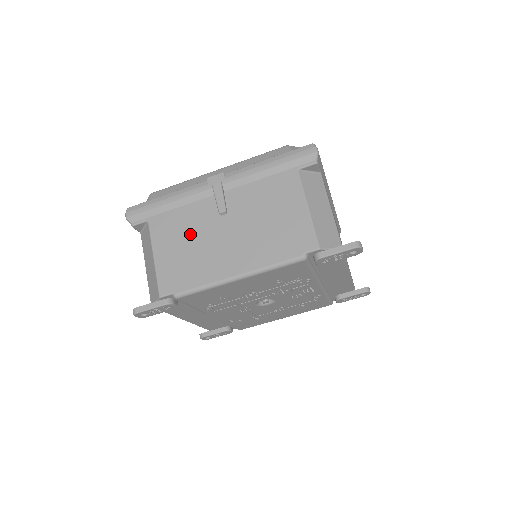
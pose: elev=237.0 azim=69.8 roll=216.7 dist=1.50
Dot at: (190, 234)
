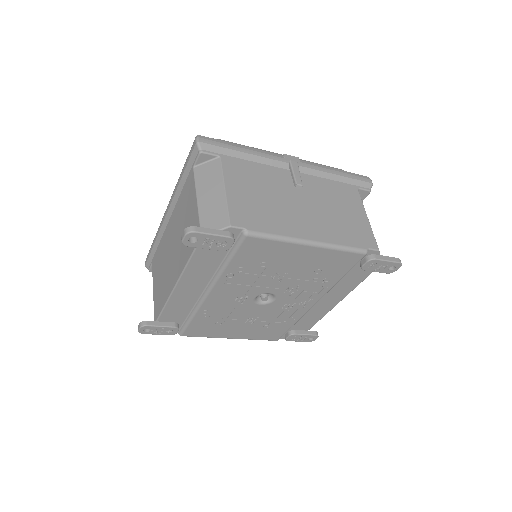
Dot at: (265, 188)
